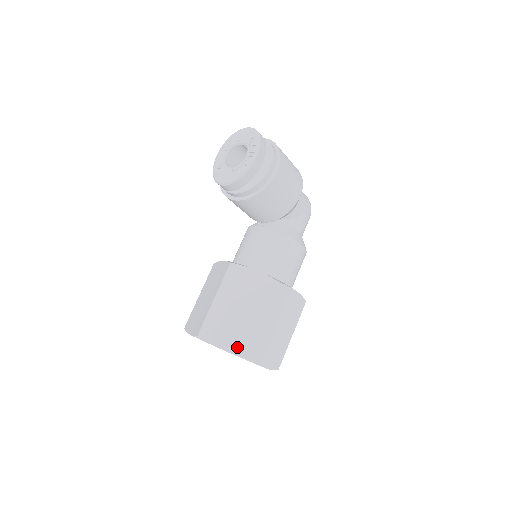
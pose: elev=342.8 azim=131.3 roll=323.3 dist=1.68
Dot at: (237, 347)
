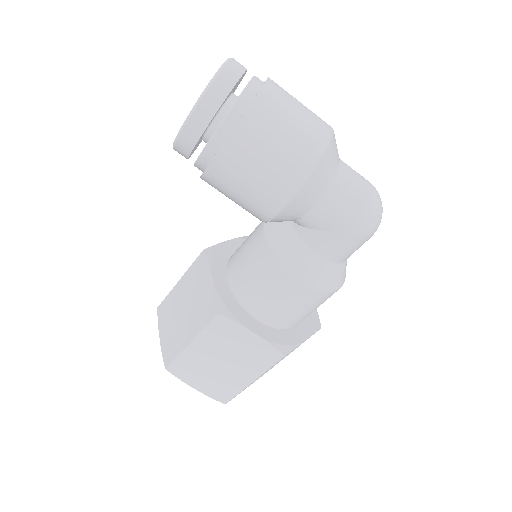
Dot at: (166, 347)
